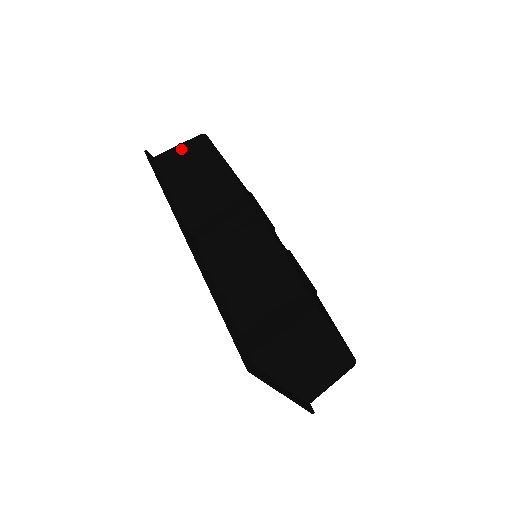
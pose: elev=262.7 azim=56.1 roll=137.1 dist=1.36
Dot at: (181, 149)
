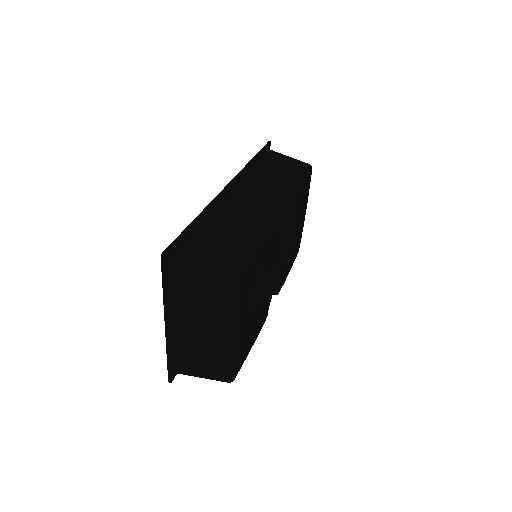
Dot at: (289, 159)
